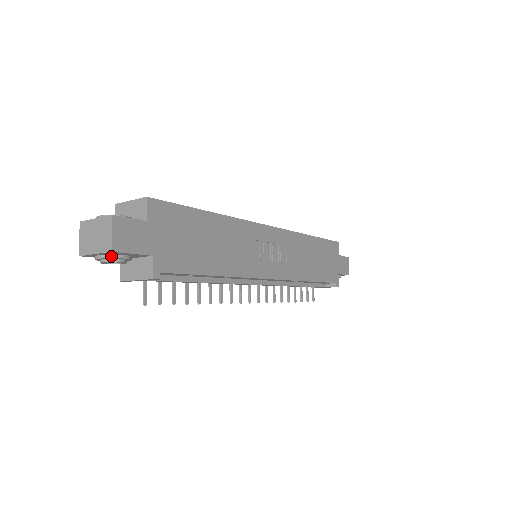
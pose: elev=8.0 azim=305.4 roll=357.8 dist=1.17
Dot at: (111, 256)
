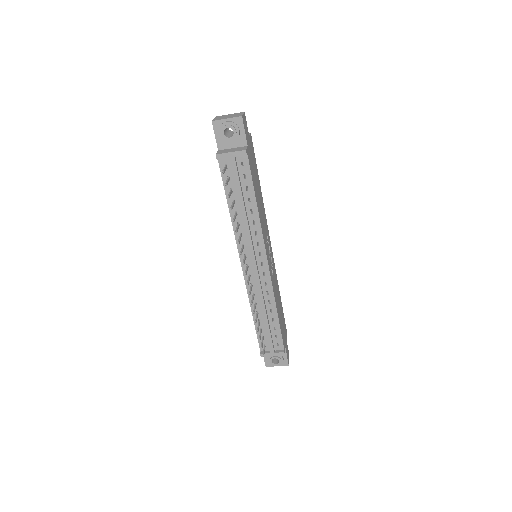
Dot at: (235, 123)
